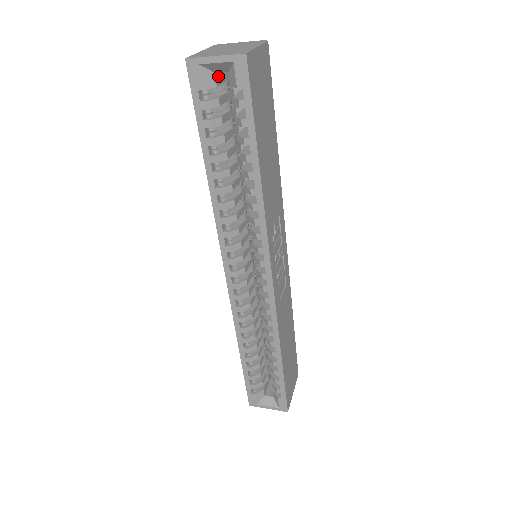
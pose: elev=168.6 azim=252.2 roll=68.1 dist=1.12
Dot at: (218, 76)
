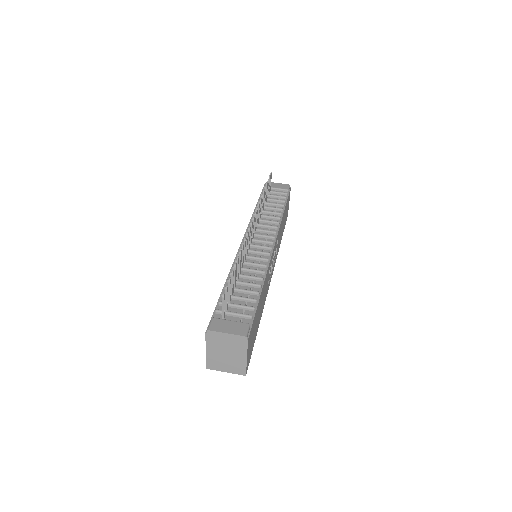
Dot at: occluded
